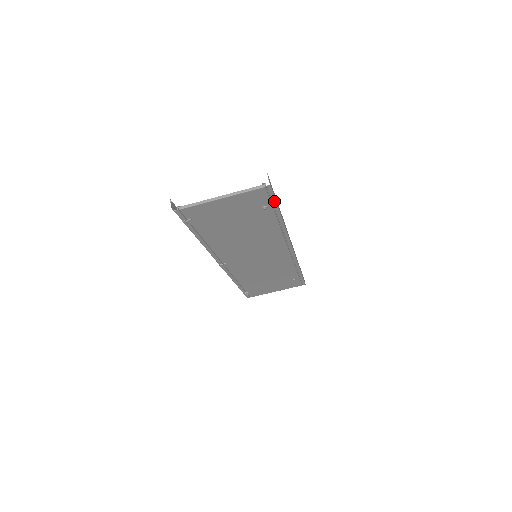
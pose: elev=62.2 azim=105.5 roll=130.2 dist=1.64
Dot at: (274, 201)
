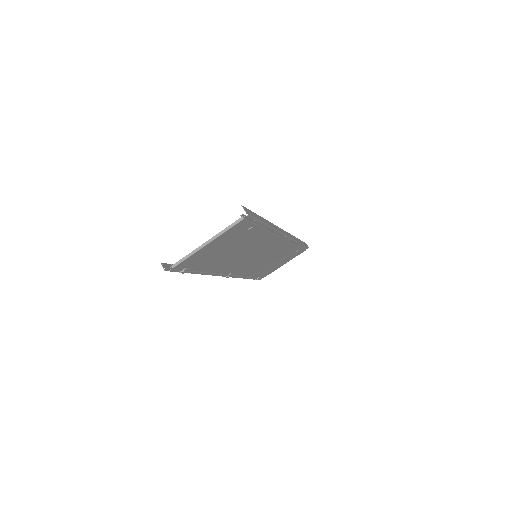
Dot at: (257, 221)
